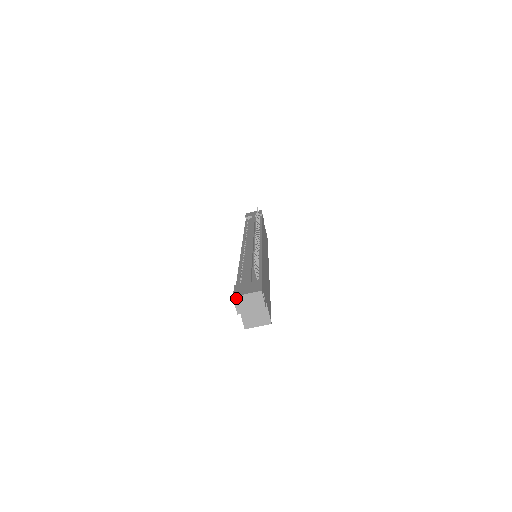
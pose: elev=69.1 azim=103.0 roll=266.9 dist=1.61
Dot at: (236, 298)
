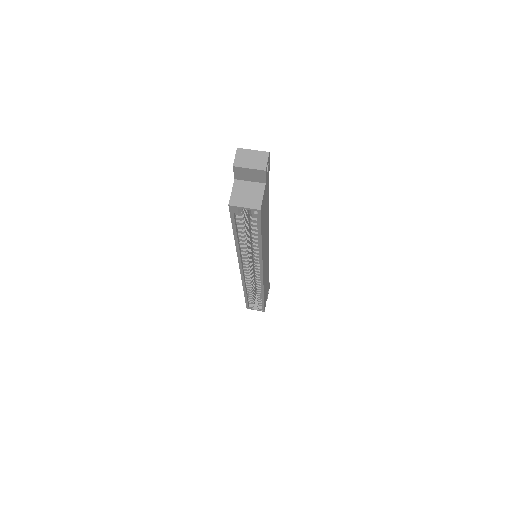
Dot at: (240, 150)
